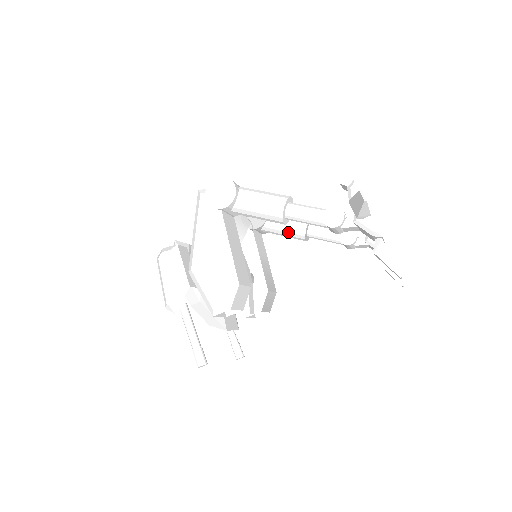
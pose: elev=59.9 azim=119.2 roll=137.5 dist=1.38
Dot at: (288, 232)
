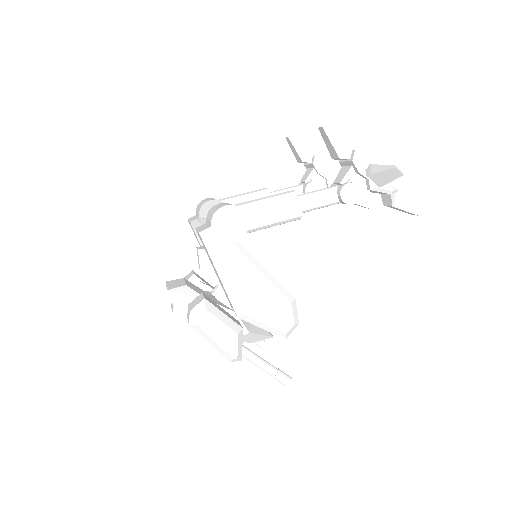
Dot at: occluded
